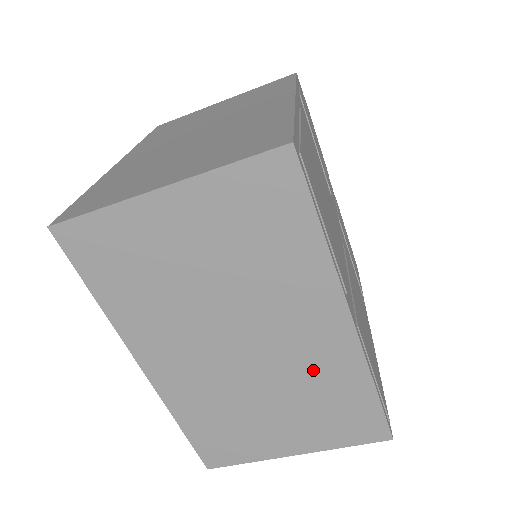
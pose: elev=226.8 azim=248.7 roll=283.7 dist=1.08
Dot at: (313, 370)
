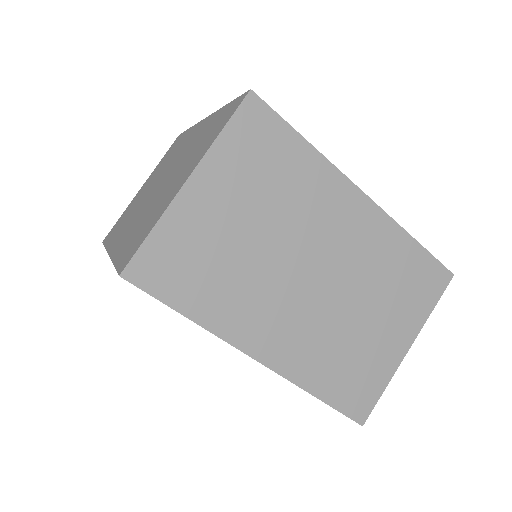
Dot at: (370, 257)
